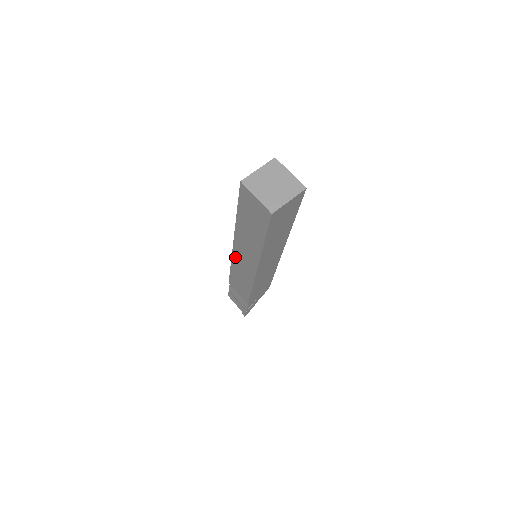
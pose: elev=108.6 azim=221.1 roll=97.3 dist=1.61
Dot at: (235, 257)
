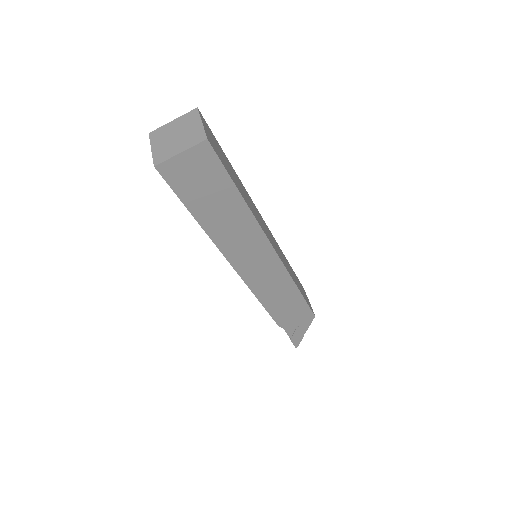
Dot at: occluded
